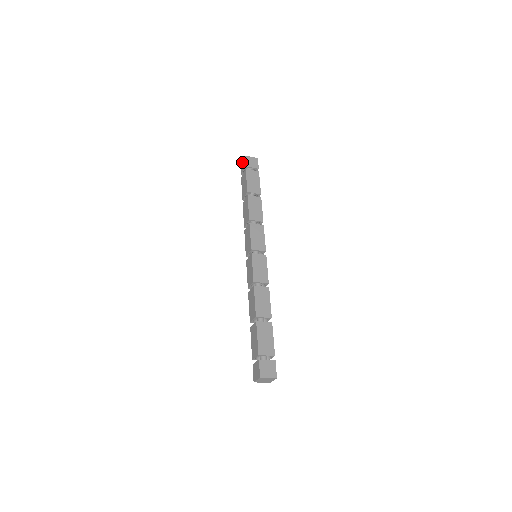
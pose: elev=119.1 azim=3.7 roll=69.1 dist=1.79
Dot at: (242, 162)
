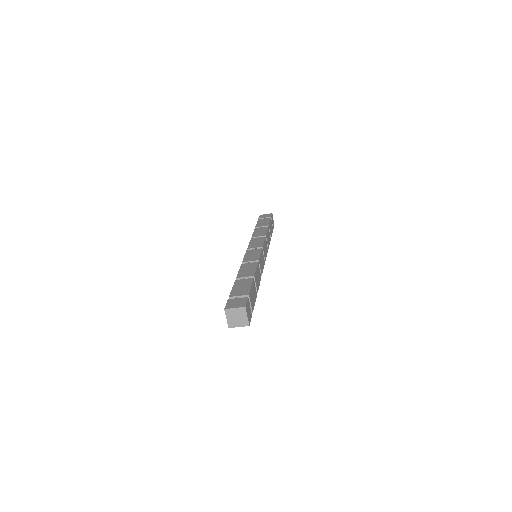
Dot at: occluded
